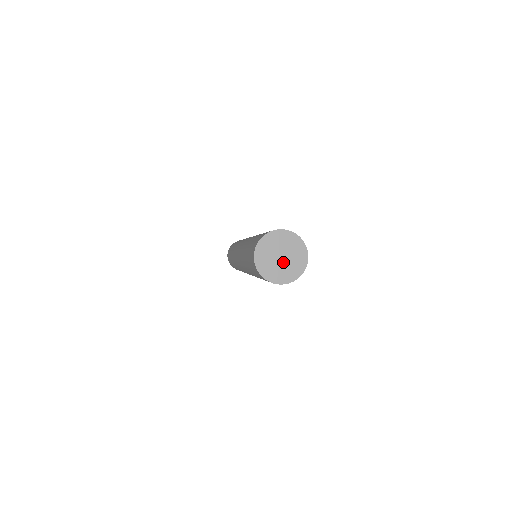
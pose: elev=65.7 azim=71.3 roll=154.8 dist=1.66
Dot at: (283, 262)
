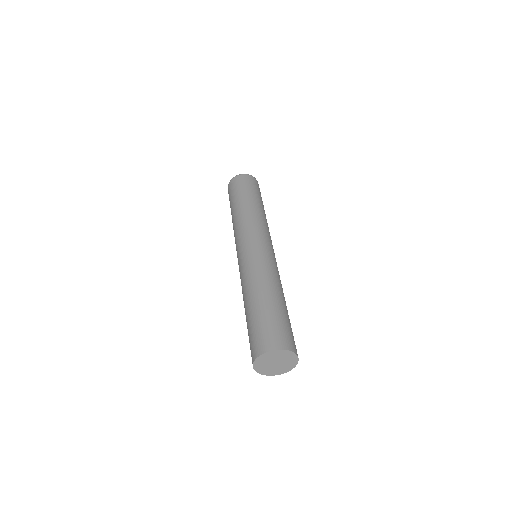
Dot at: (280, 363)
